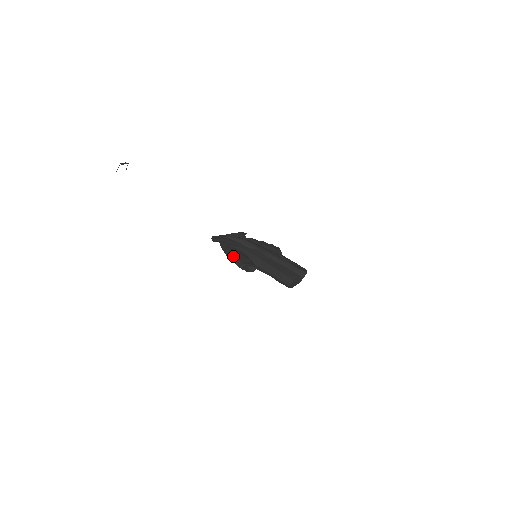
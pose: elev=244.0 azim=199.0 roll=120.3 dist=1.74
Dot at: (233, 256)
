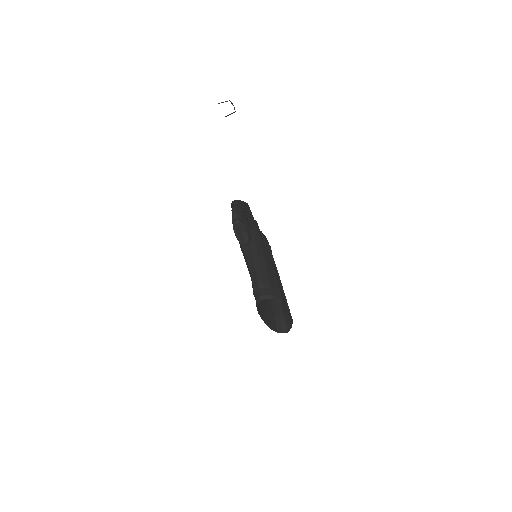
Dot at: (240, 211)
